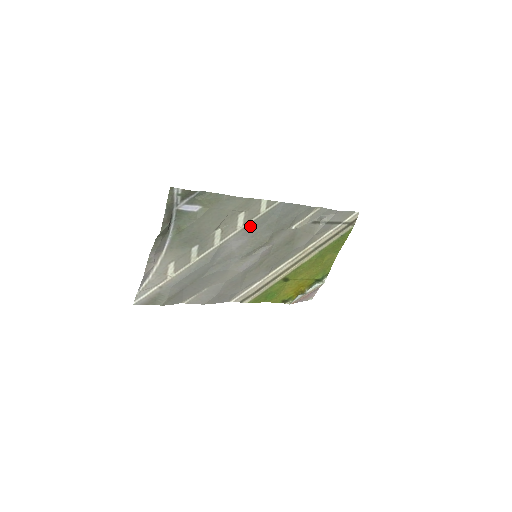
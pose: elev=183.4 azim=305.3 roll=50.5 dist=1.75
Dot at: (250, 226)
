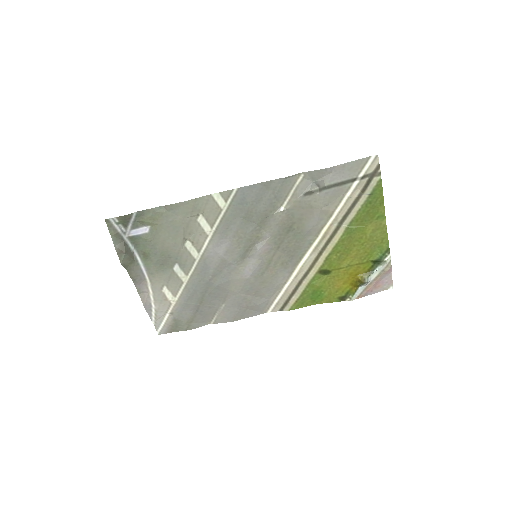
Dot at: (222, 227)
